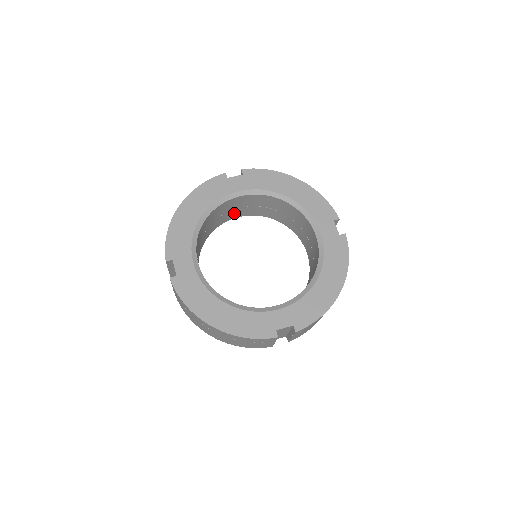
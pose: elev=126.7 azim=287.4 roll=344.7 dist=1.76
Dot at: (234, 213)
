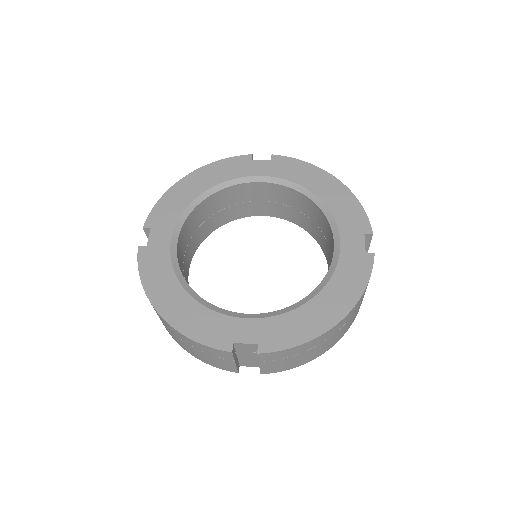
Dot at: (255, 207)
